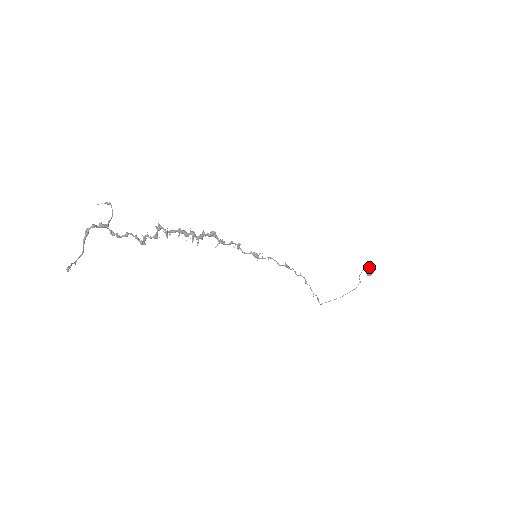
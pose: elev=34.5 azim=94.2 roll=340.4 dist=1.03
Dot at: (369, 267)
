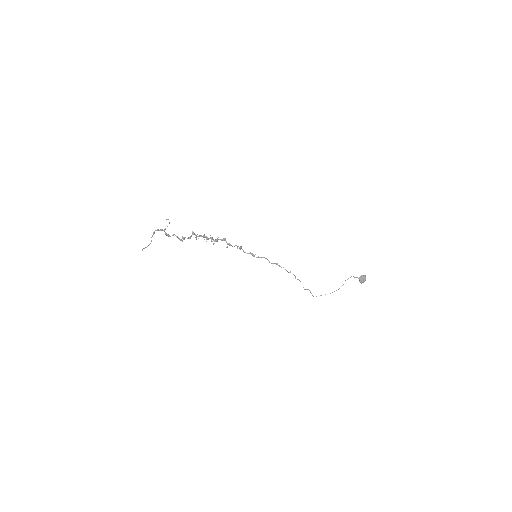
Dot at: (360, 276)
